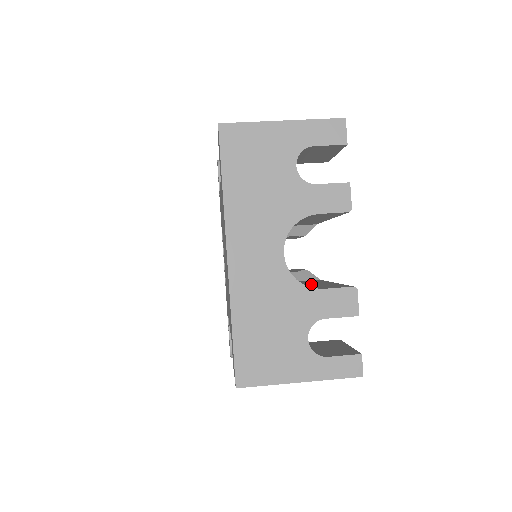
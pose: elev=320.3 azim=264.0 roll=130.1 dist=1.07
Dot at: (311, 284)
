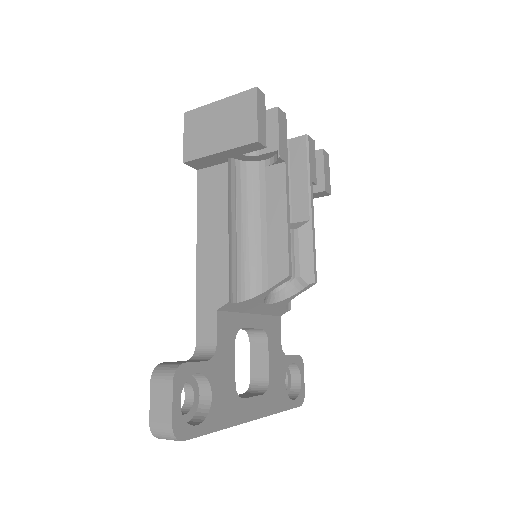
Dot at: occluded
